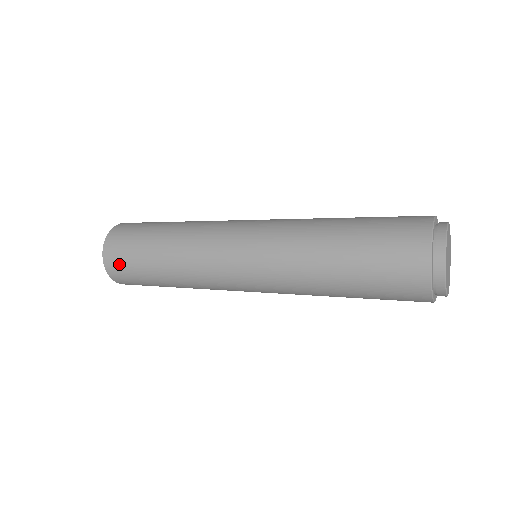
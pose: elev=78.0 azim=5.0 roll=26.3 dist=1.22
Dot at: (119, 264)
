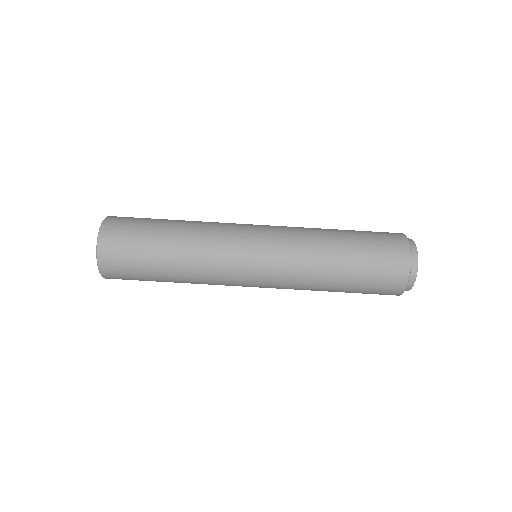
Dot at: (124, 279)
